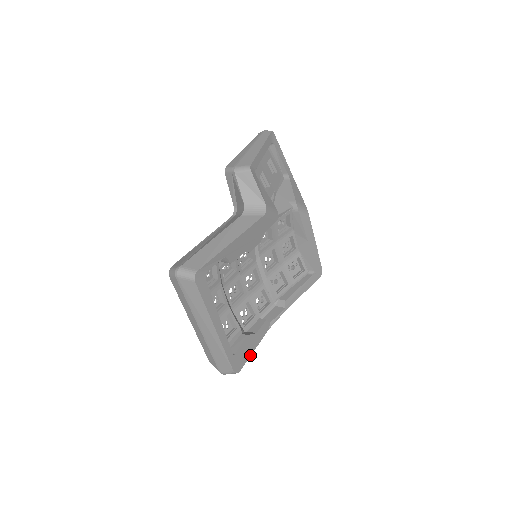
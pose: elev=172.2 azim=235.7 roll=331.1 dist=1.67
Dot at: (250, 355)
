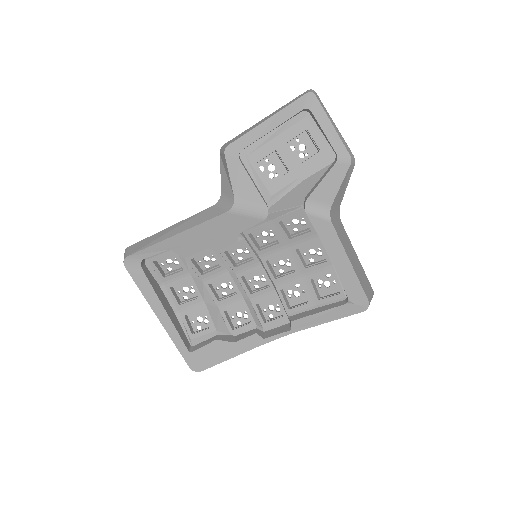
Dot at: (221, 361)
